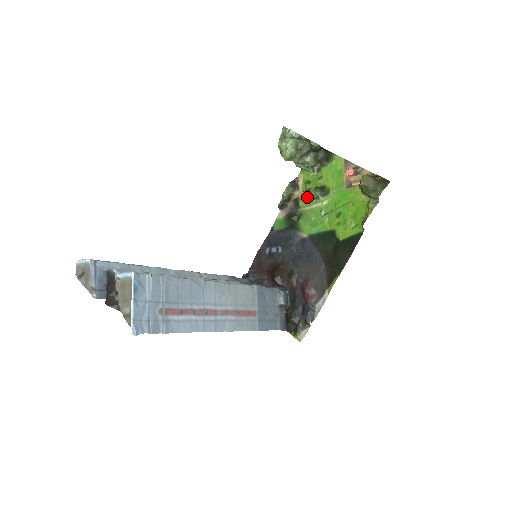
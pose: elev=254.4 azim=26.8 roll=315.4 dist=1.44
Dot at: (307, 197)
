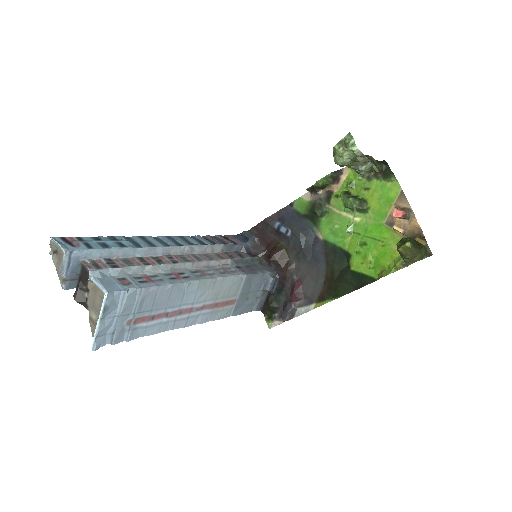
Dot at: (342, 199)
